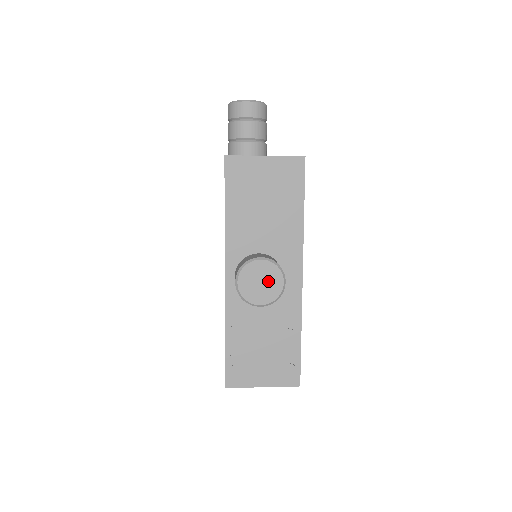
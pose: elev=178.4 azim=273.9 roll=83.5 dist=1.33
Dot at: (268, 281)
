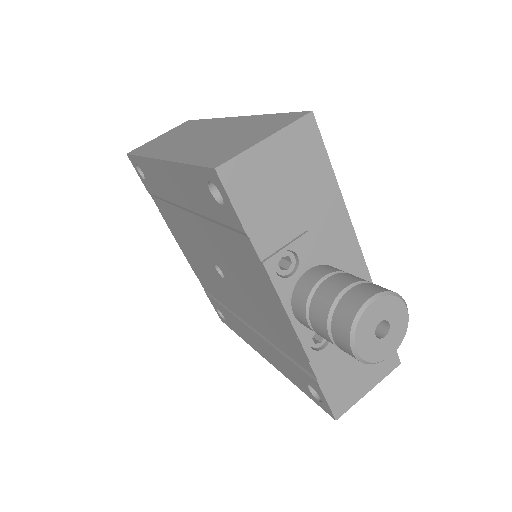
Dot at: occluded
